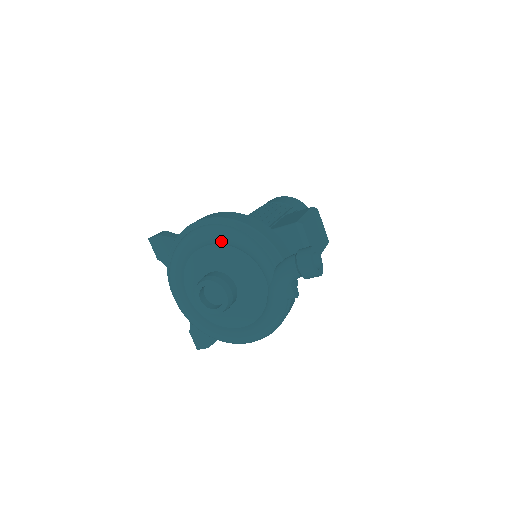
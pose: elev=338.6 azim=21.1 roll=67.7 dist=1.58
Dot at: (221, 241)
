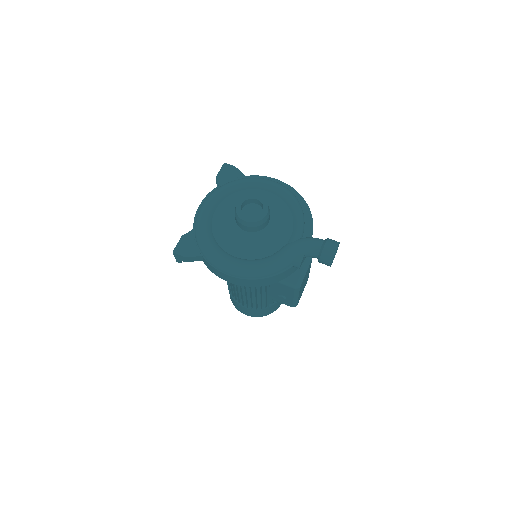
Dot at: (283, 195)
